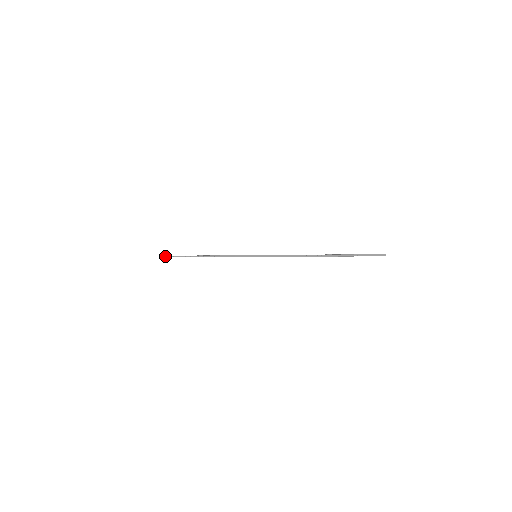
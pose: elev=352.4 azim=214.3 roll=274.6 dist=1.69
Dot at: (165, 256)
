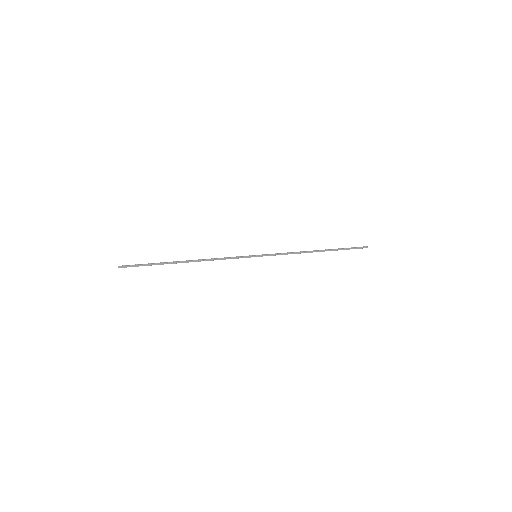
Dot at: (123, 266)
